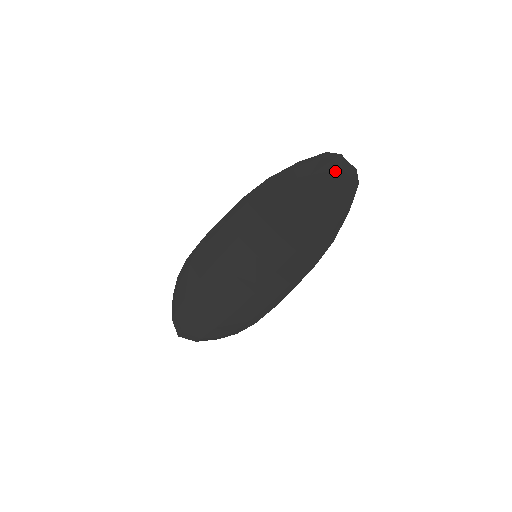
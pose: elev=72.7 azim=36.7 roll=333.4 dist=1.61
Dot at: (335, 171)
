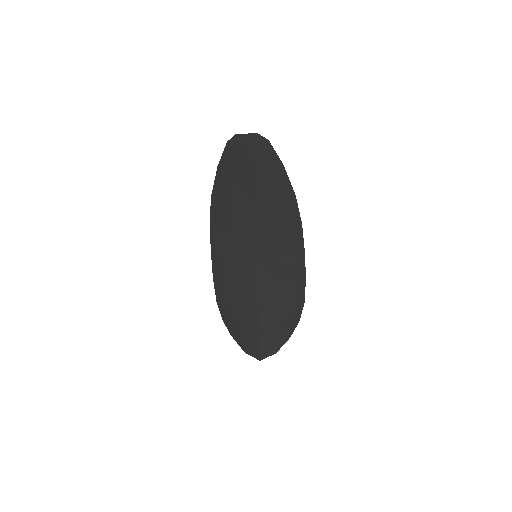
Dot at: (244, 148)
